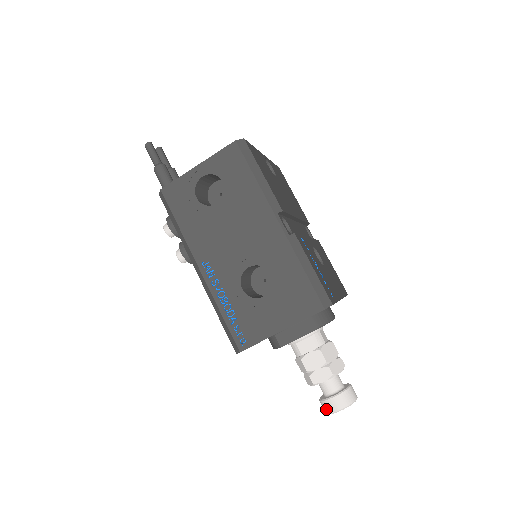
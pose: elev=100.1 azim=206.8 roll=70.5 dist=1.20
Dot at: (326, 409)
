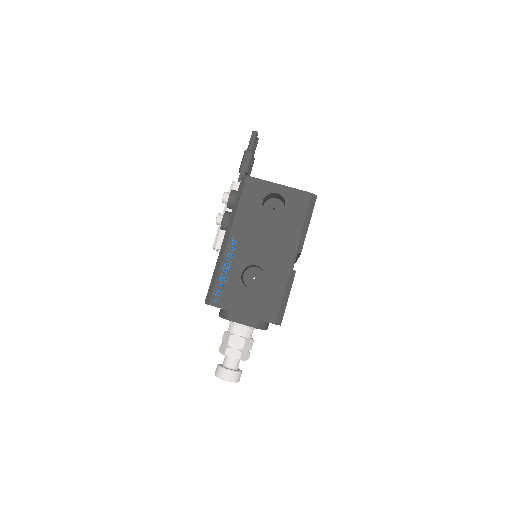
Dot at: (218, 373)
